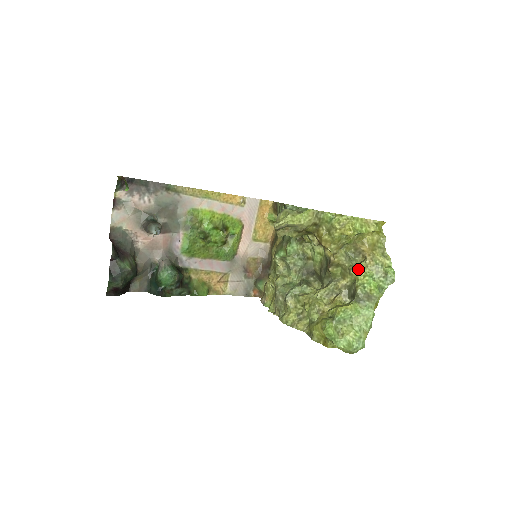
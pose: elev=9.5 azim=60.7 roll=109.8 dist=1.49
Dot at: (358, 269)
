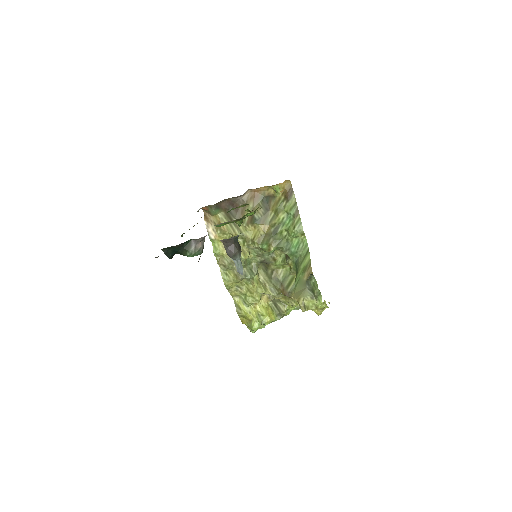
Dot at: occluded
